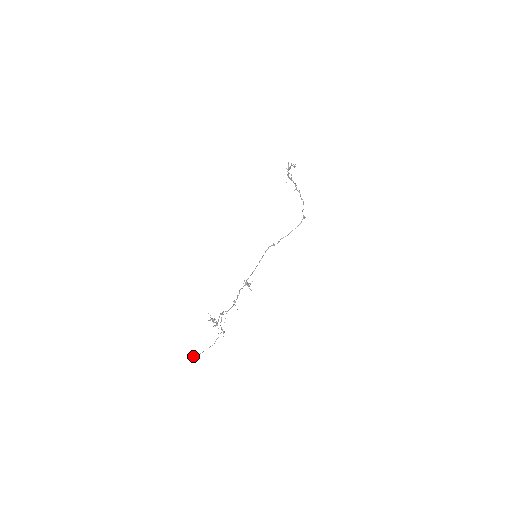
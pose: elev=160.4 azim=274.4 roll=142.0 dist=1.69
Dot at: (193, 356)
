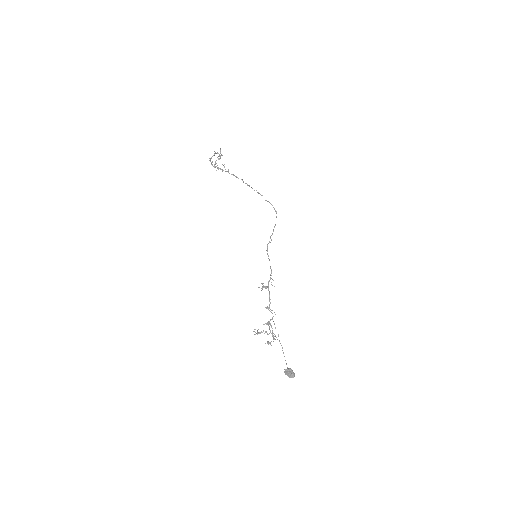
Dot at: (294, 374)
